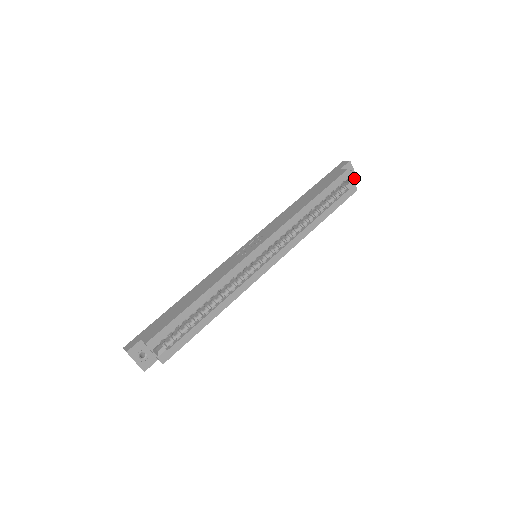
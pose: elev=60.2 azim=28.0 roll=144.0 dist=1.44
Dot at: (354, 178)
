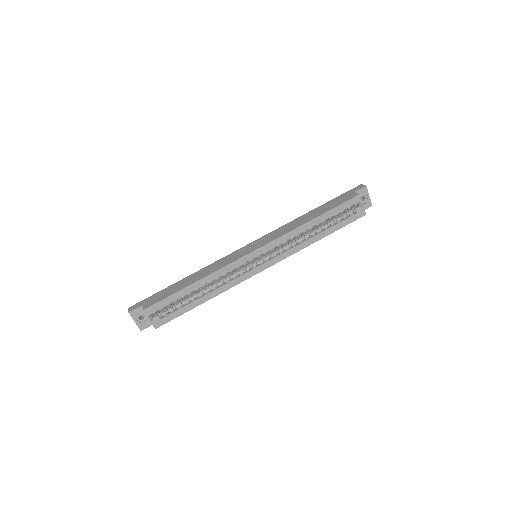
Dot at: (367, 202)
